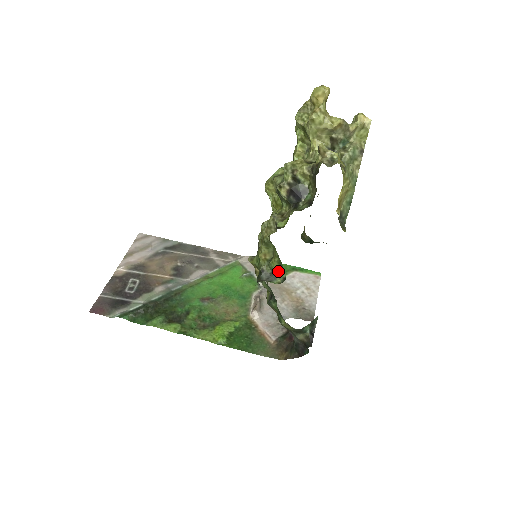
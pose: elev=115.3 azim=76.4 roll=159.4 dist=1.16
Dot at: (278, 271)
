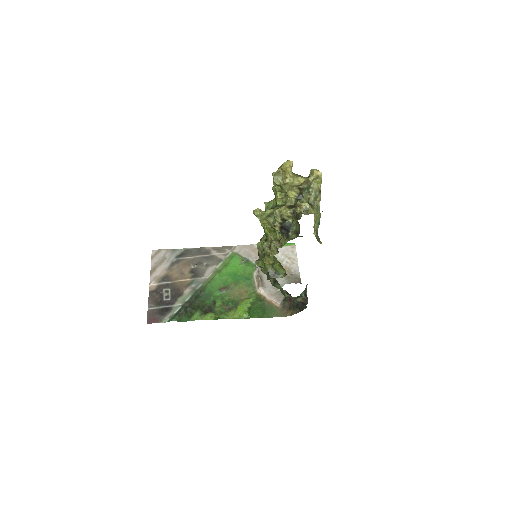
Dot at: (280, 270)
